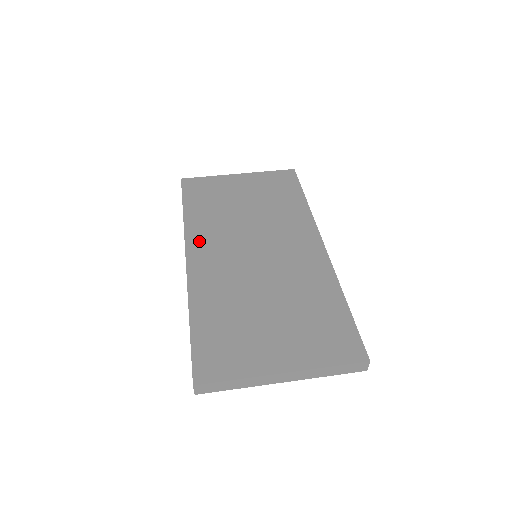
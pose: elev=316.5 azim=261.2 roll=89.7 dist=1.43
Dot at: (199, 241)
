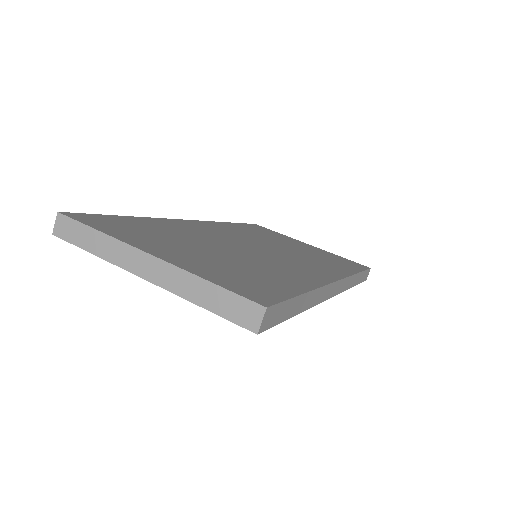
Dot at: (216, 226)
